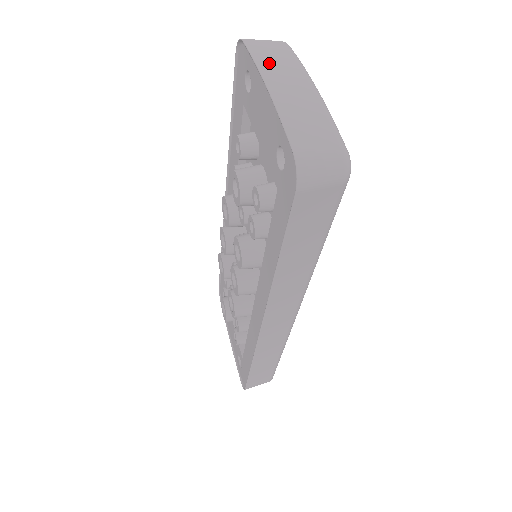
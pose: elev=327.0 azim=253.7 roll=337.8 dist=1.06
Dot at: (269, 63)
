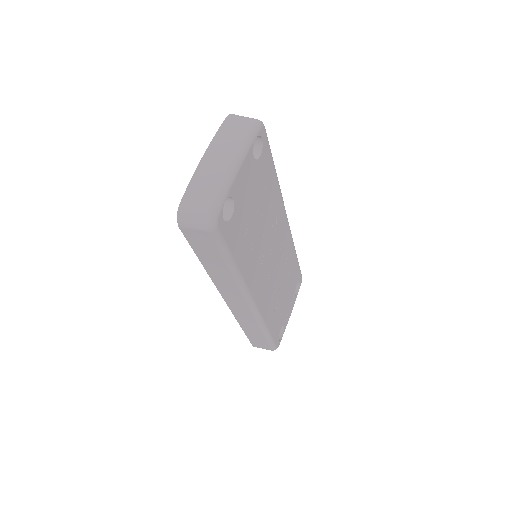
Dot at: (222, 139)
